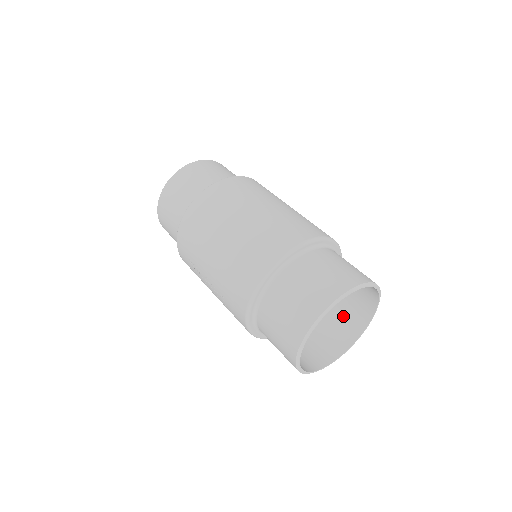
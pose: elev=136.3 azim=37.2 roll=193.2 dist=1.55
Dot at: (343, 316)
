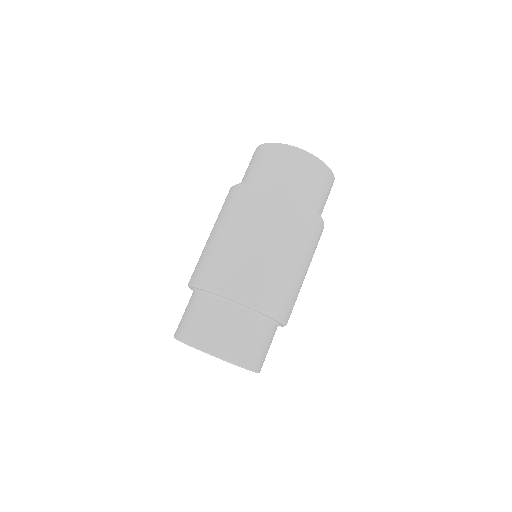
Dot at: occluded
